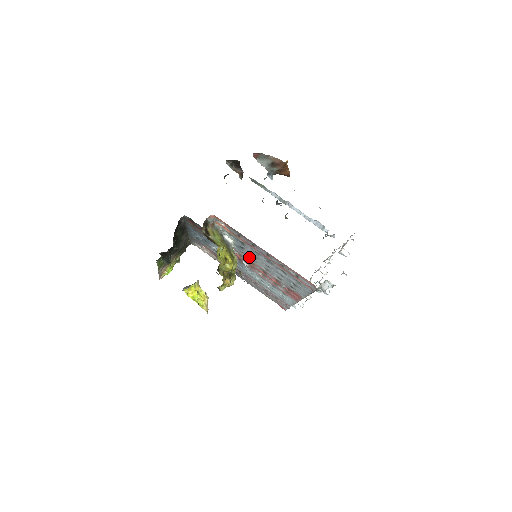
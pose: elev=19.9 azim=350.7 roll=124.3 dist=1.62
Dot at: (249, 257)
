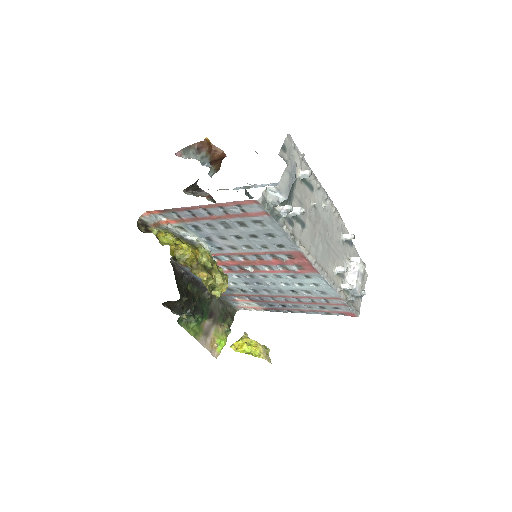
Dot at: (229, 249)
